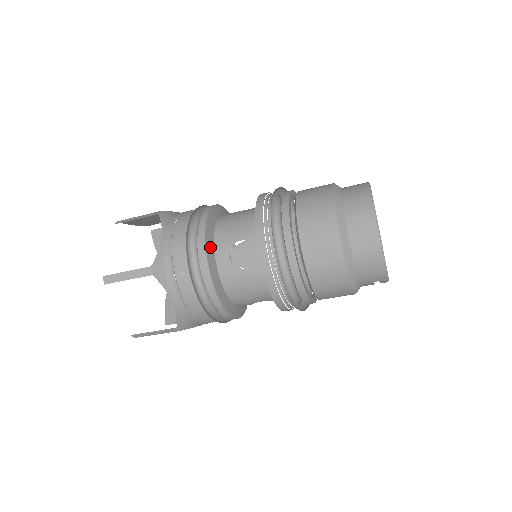
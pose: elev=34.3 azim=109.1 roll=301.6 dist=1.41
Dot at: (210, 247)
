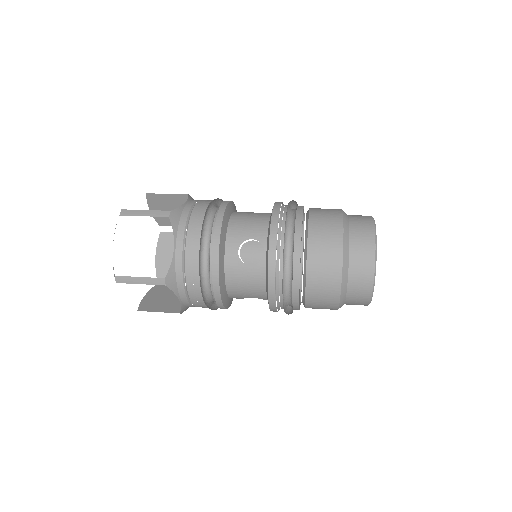
Dot at: (227, 302)
